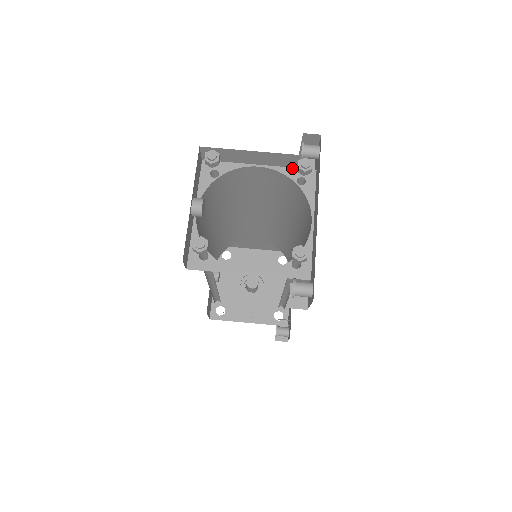
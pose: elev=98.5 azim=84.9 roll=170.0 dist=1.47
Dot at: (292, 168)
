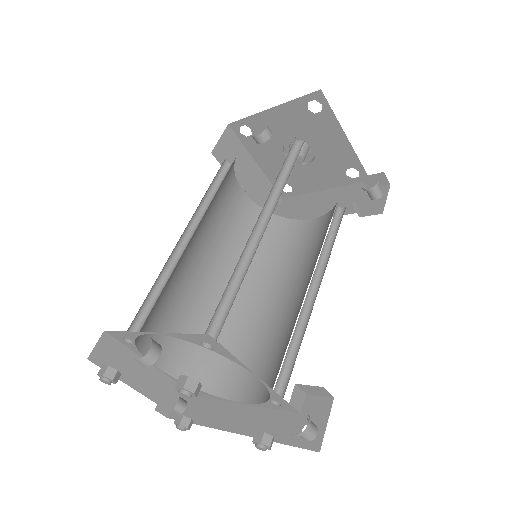
Dot at: (283, 399)
